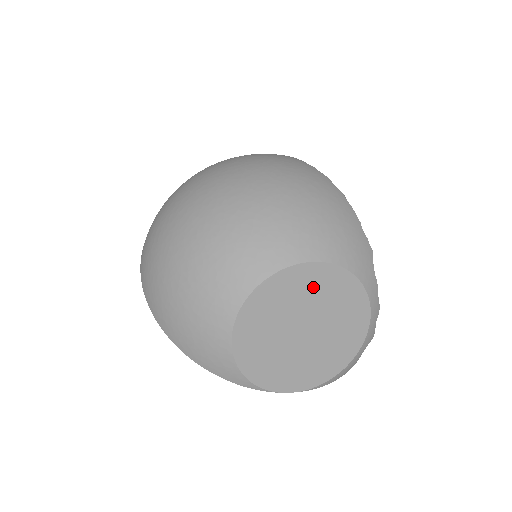
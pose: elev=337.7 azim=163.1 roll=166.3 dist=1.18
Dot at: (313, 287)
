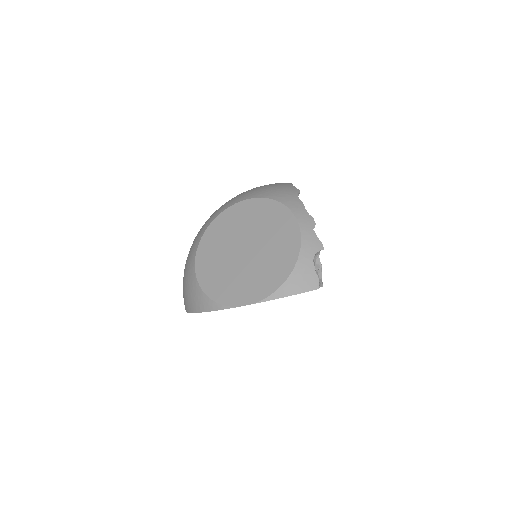
Dot at: (243, 218)
